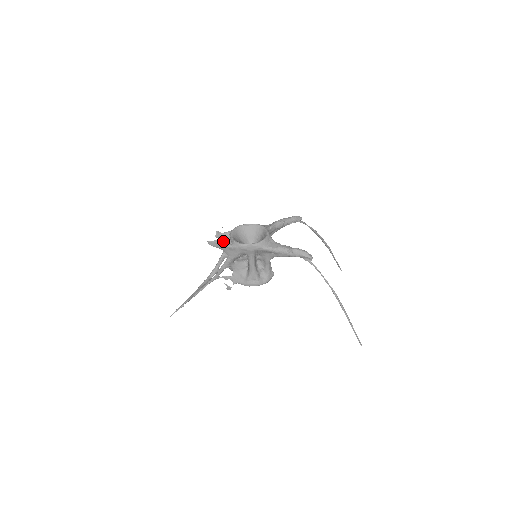
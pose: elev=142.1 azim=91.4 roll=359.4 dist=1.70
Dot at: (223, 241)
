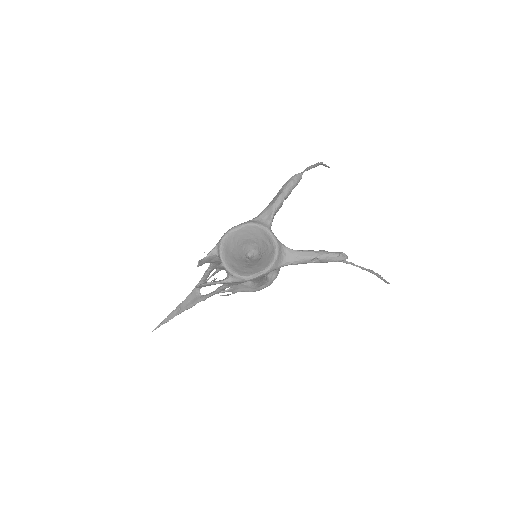
Dot at: (208, 262)
